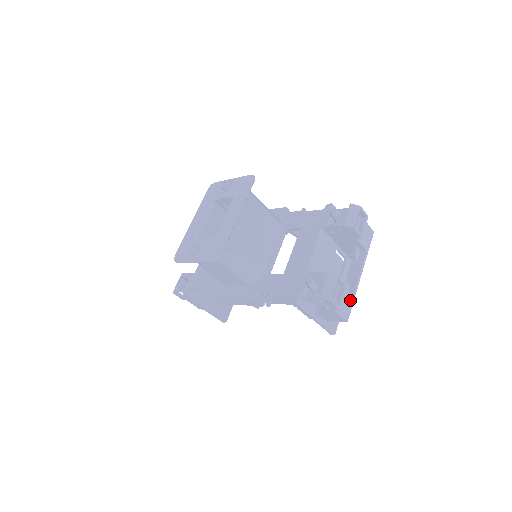
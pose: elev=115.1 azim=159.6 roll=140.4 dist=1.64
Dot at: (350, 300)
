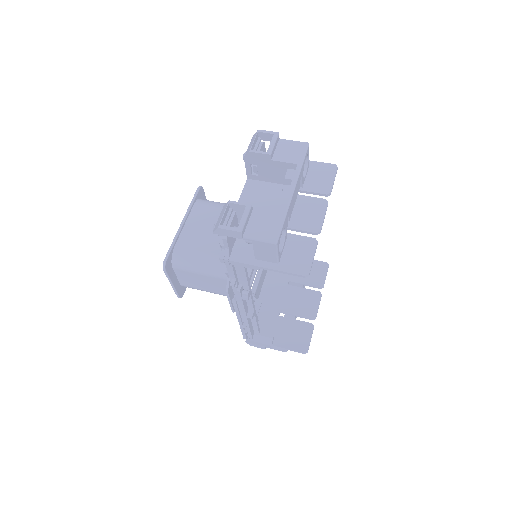
Dot at: (275, 220)
